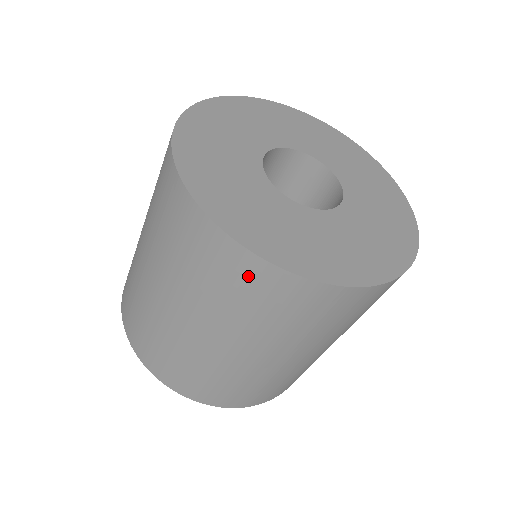
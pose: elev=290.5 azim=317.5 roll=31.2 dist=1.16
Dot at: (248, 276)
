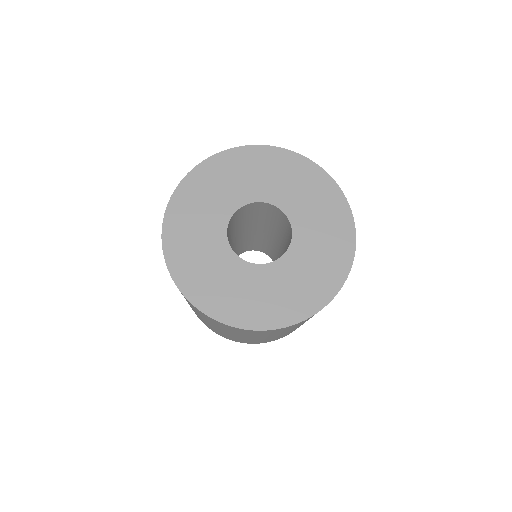
Dot at: occluded
